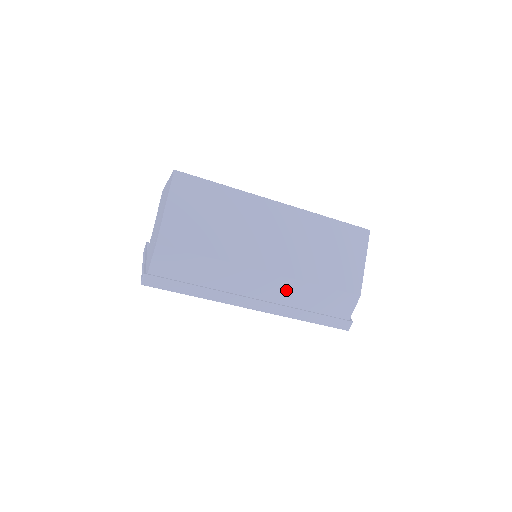
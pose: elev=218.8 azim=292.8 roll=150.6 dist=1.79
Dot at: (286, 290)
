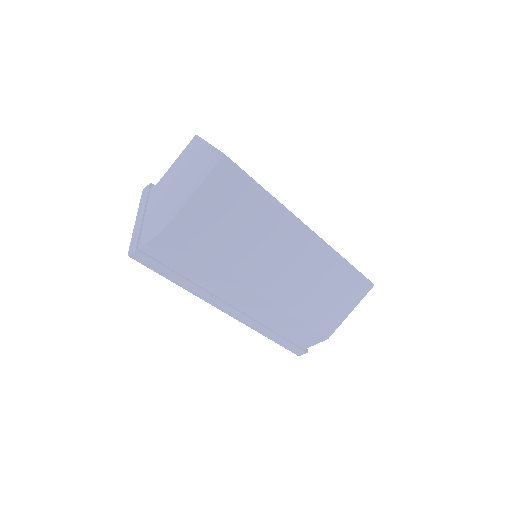
Dot at: (267, 311)
